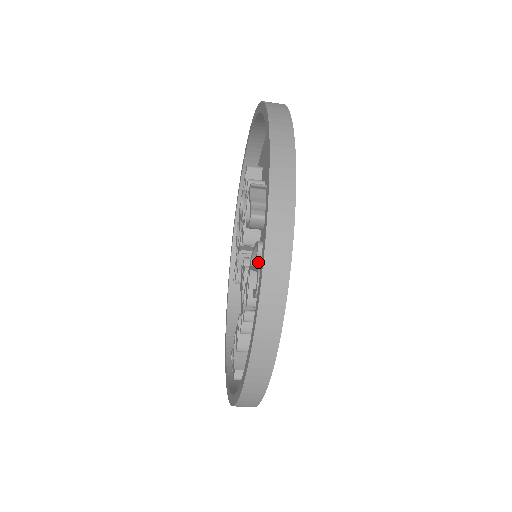
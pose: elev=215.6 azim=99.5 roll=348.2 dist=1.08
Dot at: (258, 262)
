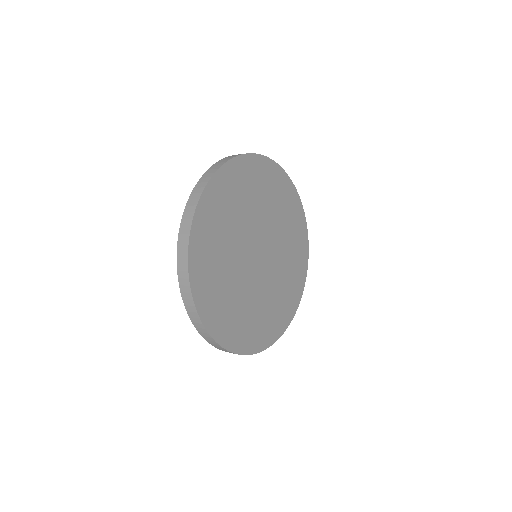
Dot at: occluded
